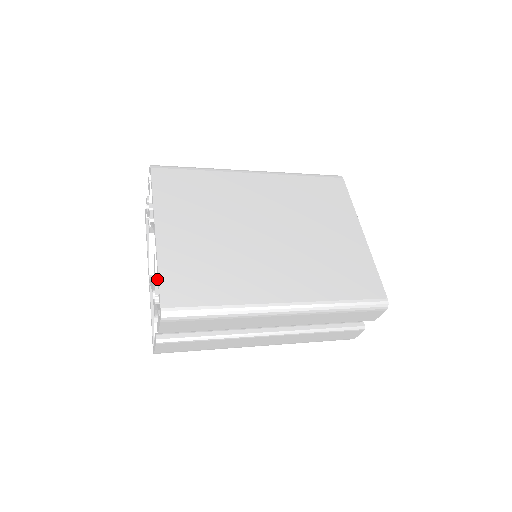
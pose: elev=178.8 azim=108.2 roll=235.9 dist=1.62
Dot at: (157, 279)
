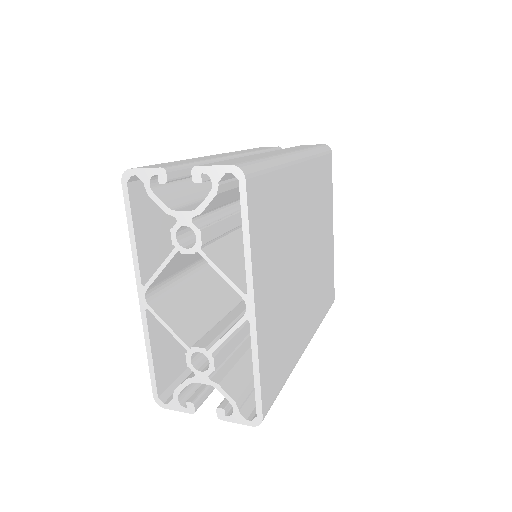
Dot at: occluded
